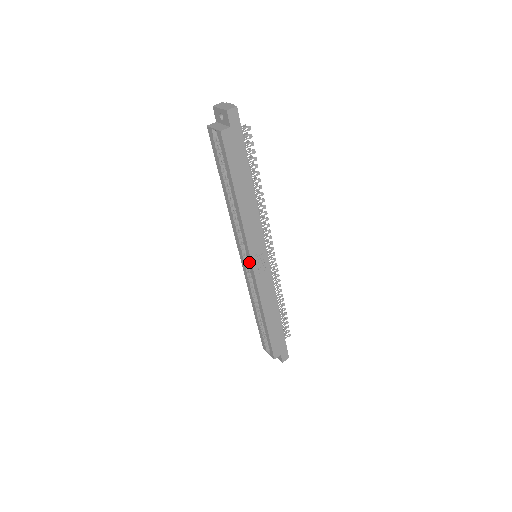
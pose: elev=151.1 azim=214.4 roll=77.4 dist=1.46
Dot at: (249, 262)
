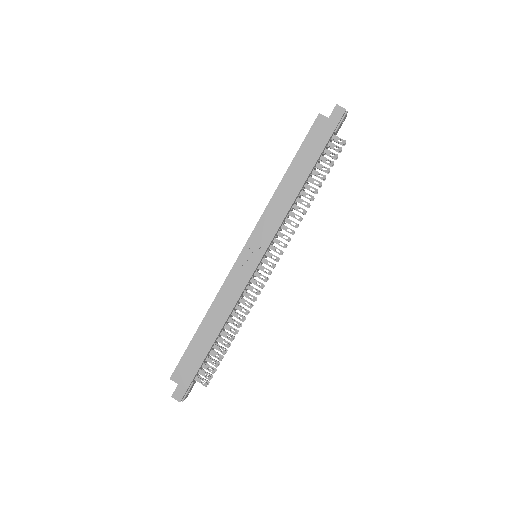
Dot at: (245, 246)
